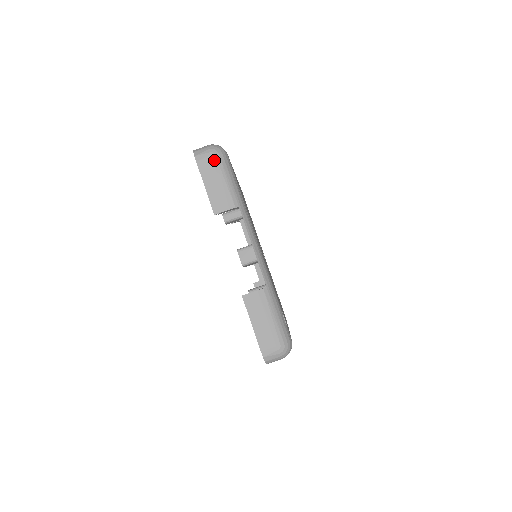
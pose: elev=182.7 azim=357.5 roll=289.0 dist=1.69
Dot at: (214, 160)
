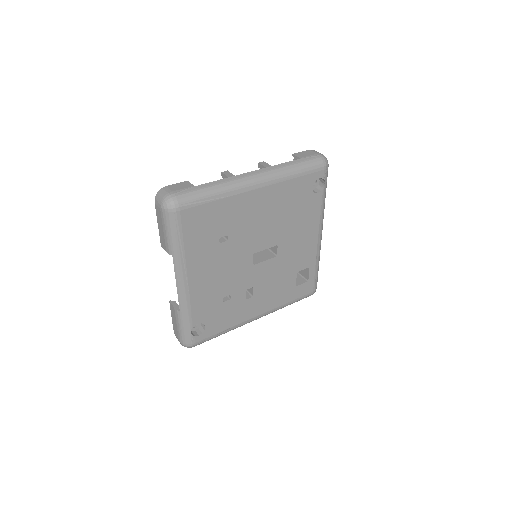
Dot at: (161, 213)
